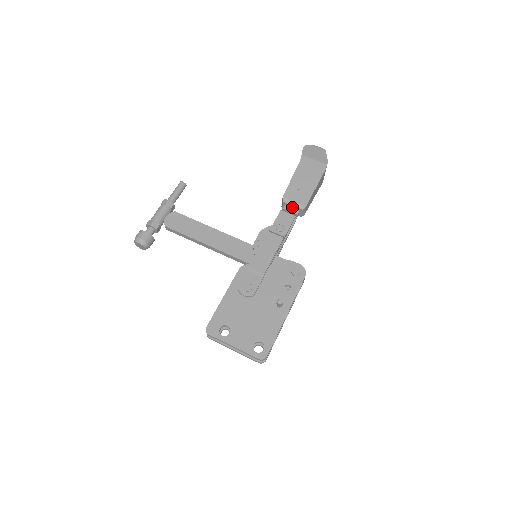
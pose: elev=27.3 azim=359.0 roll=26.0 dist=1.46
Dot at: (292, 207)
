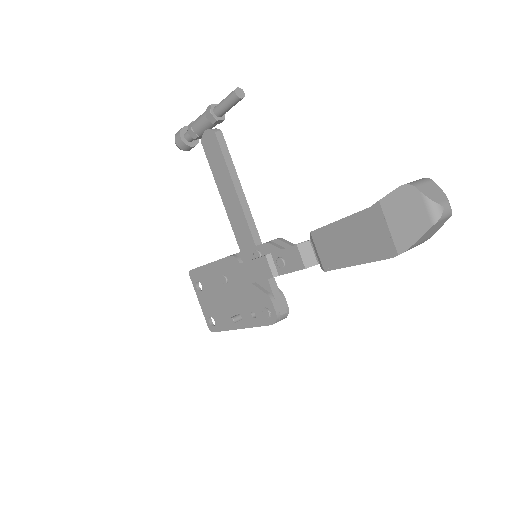
Dot at: occluded
